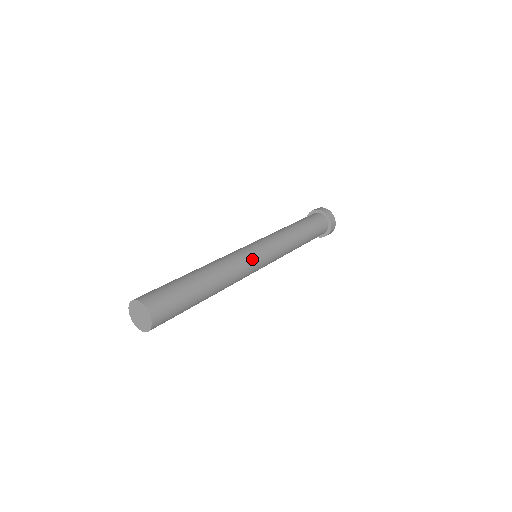
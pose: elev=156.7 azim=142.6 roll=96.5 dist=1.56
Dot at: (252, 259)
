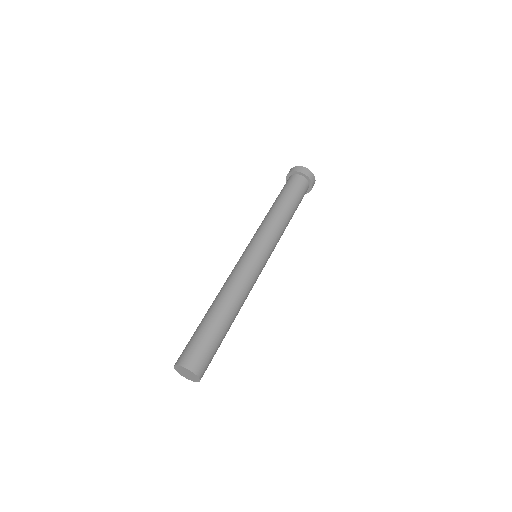
Dot at: (259, 273)
